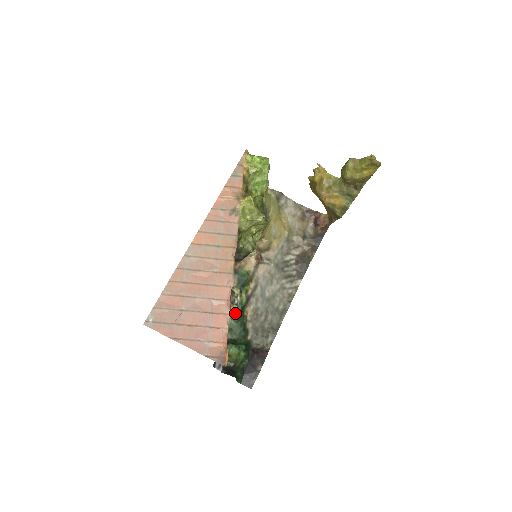
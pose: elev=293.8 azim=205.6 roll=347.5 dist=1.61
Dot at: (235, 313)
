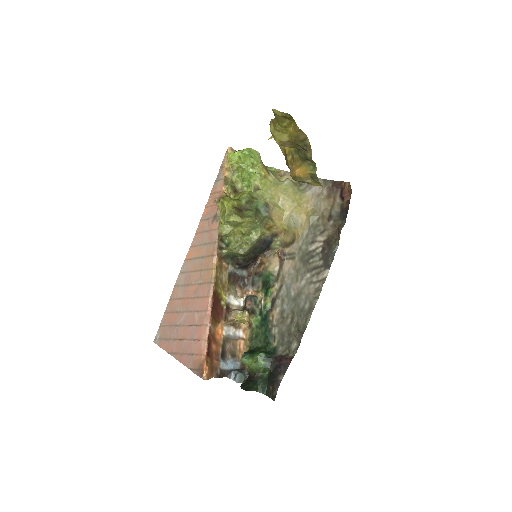
Dot at: (243, 320)
